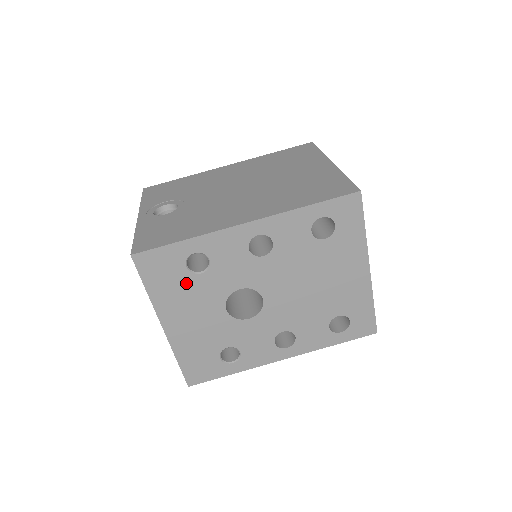
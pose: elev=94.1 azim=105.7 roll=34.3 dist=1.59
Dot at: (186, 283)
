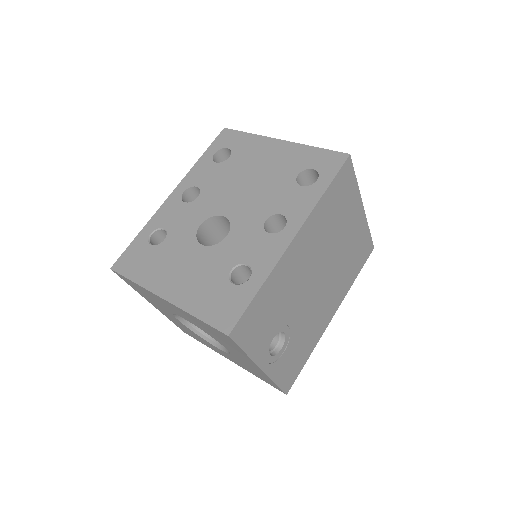
Dot at: (158, 254)
